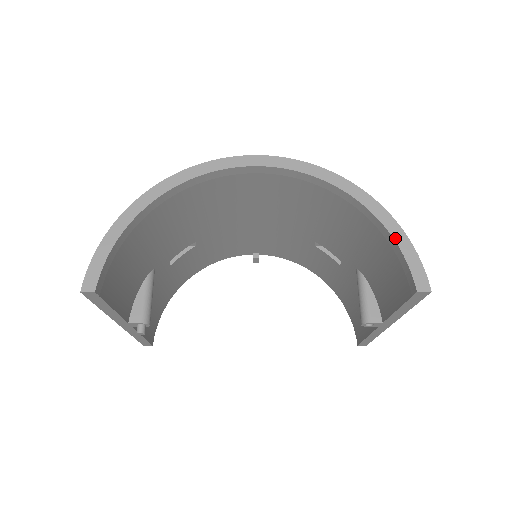
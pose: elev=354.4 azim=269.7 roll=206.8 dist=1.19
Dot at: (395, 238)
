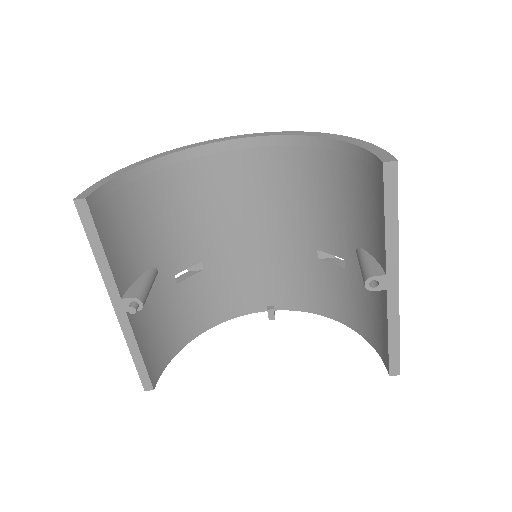
Dot at: (359, 145)
